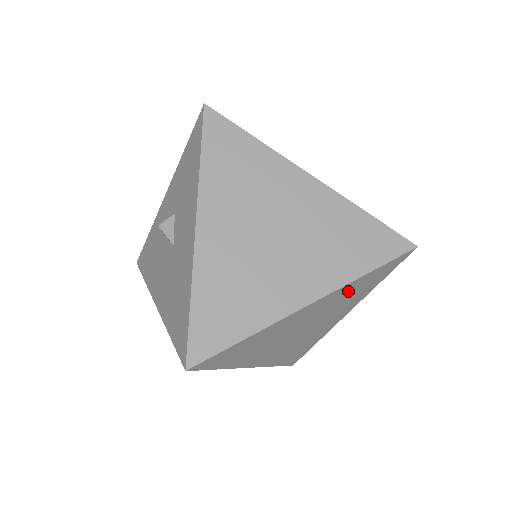
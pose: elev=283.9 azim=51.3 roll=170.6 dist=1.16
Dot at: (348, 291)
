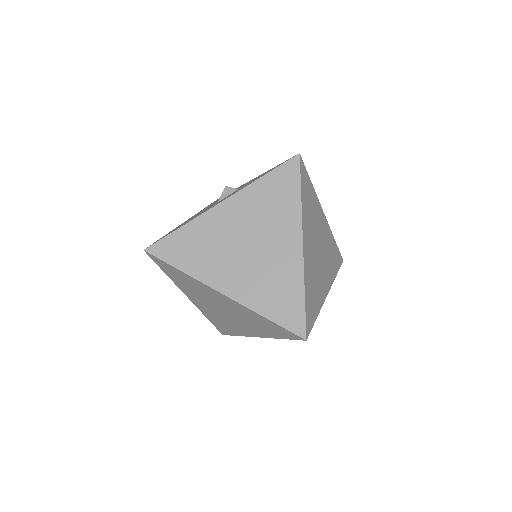
Dot at: (253, 316)
